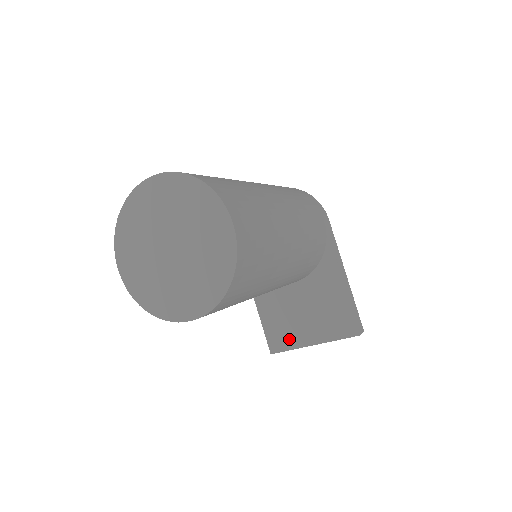
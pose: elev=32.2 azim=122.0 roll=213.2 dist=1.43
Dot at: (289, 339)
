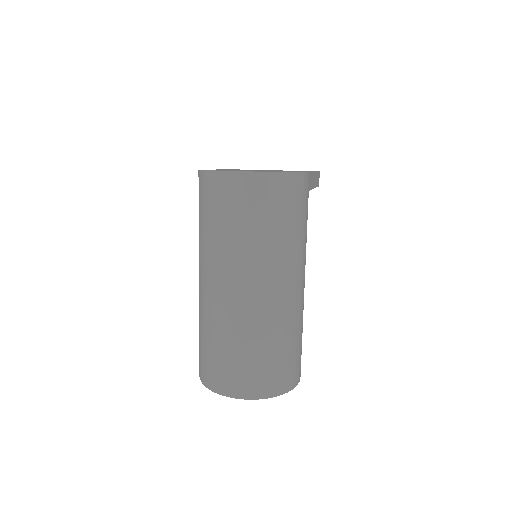
Dot at: occluded
